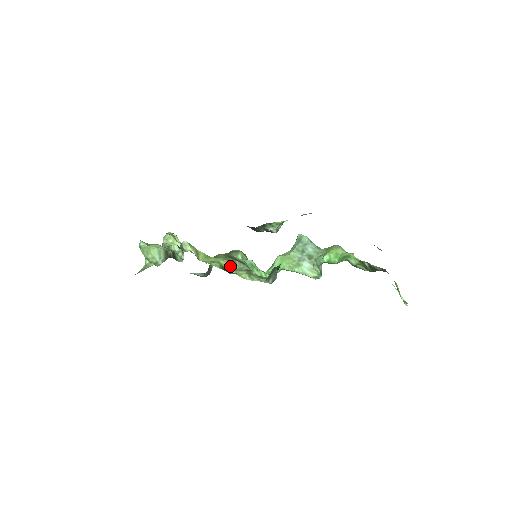
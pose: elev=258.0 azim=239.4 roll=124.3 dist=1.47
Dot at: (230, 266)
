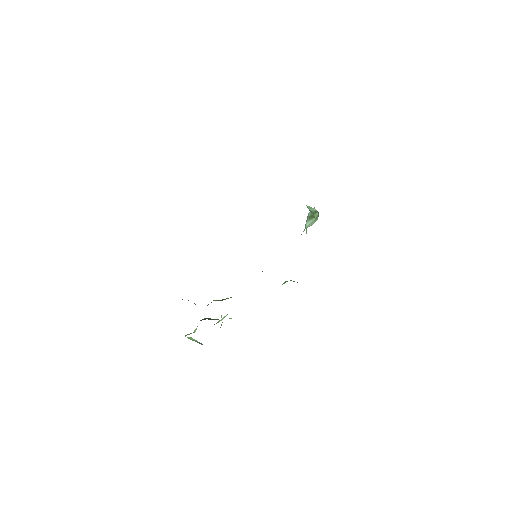
Dot at: occluded
